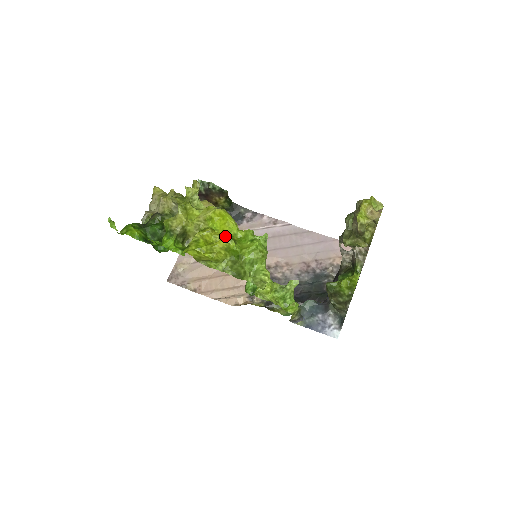
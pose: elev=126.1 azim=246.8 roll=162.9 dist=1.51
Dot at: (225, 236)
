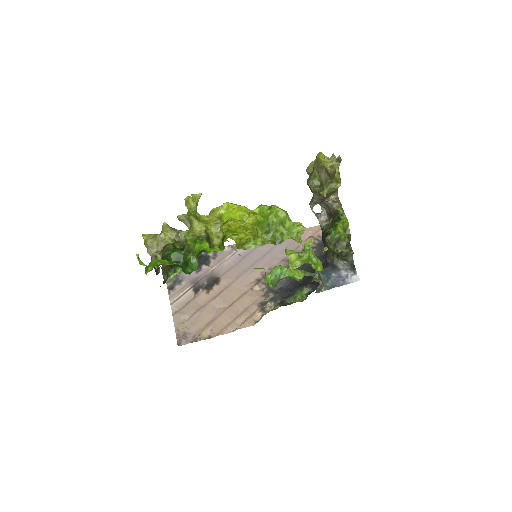
Dot at: (250, 212)
